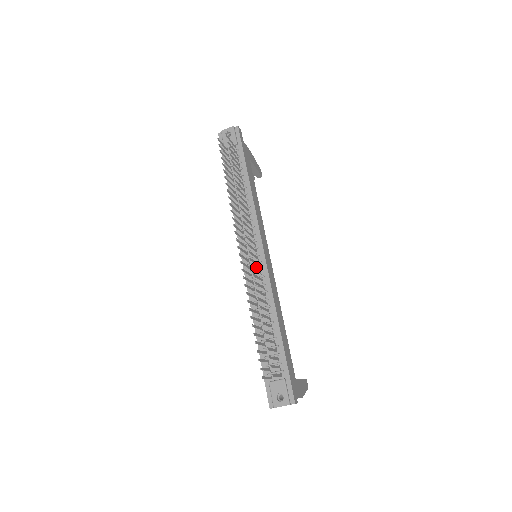
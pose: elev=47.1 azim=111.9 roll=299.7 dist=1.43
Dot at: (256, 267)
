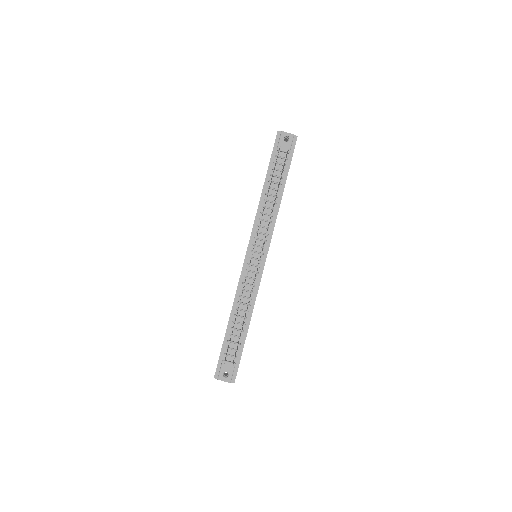
Dot at: (254, 269)
